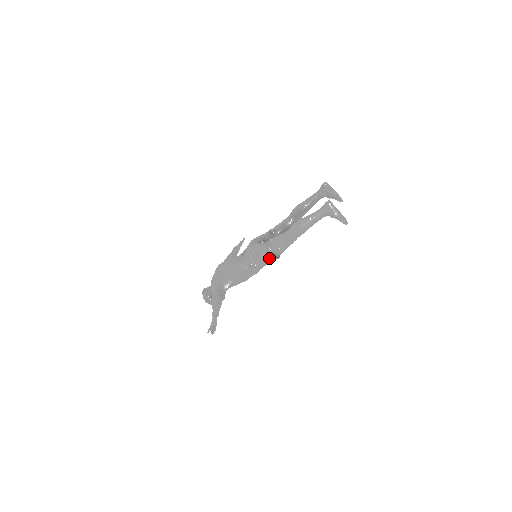
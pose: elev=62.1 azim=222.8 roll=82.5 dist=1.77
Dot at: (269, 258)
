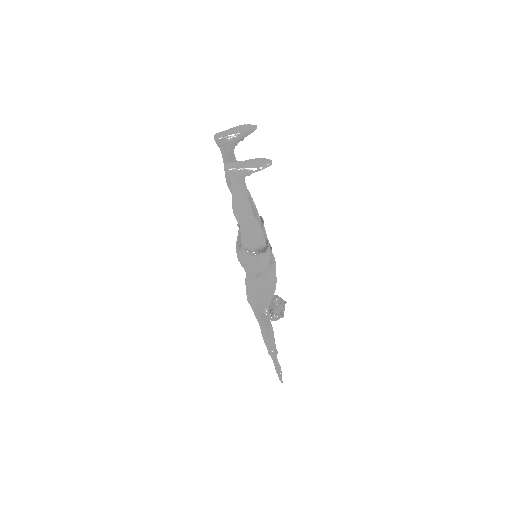
Dot at: (259, 258)
